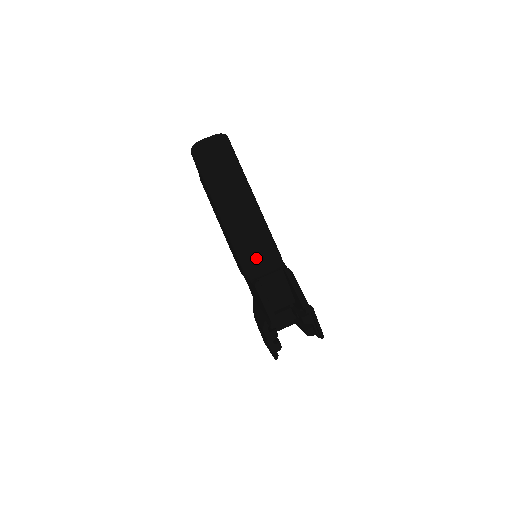
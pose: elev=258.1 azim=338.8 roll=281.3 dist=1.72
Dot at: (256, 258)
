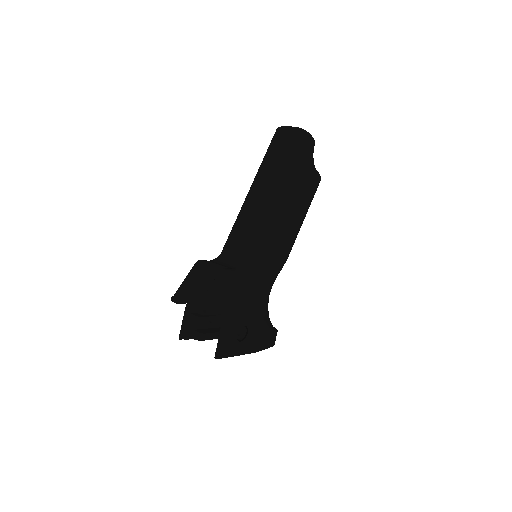
Dot at: (230, 247)
